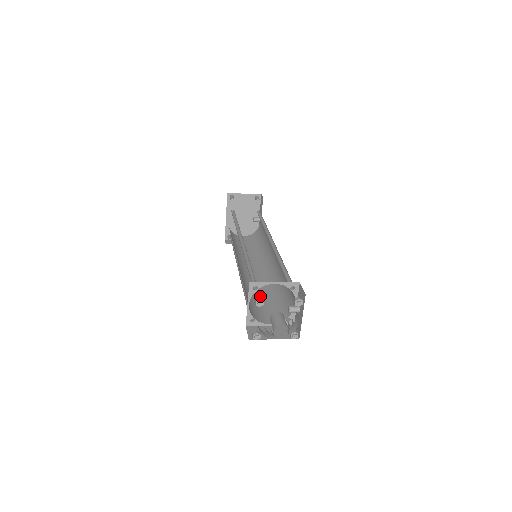
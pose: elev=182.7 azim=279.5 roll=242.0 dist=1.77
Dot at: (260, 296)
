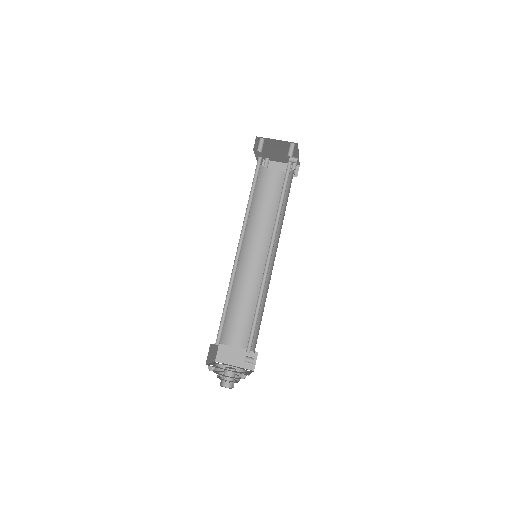
Dot at: (247, 303)
